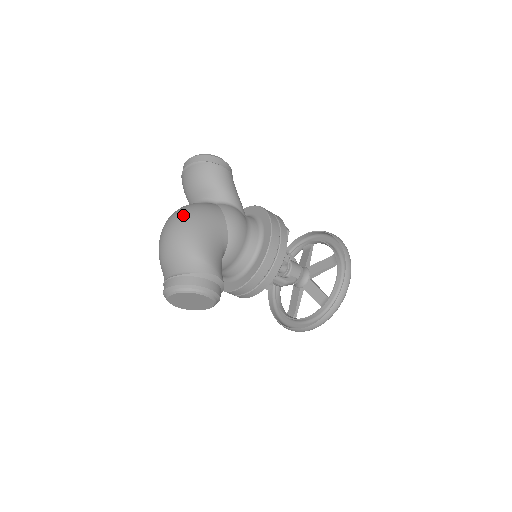
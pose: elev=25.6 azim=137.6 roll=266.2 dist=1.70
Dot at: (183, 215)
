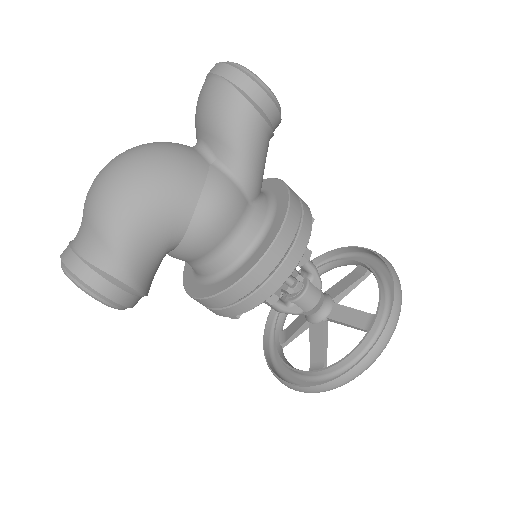
Dot at: (132, 163)
